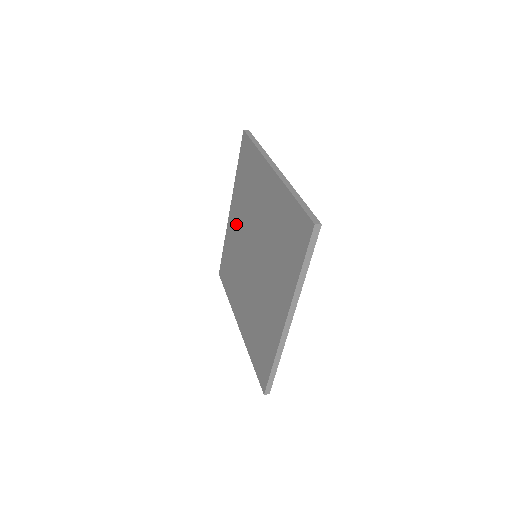
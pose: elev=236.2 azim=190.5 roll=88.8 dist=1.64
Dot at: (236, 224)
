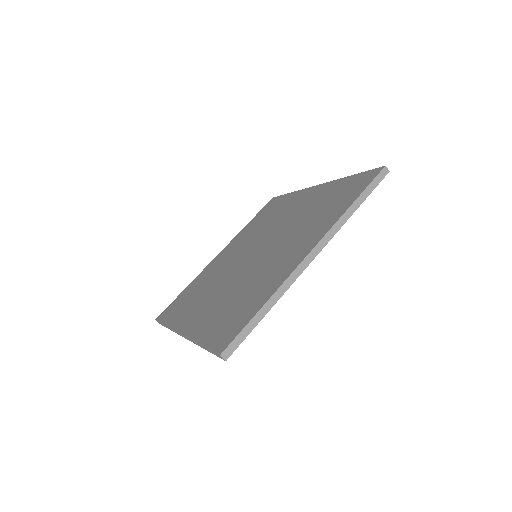
Dot at: (226, 255)
